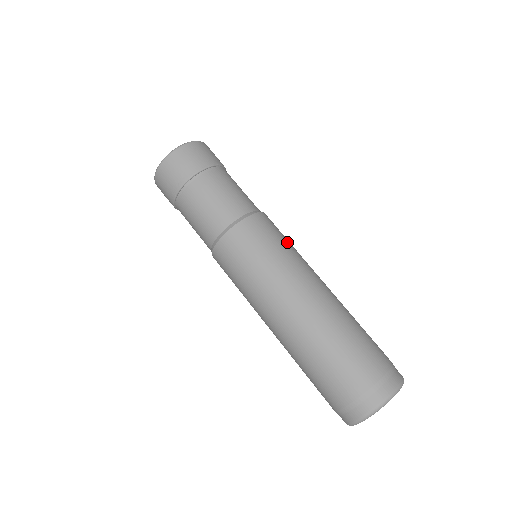
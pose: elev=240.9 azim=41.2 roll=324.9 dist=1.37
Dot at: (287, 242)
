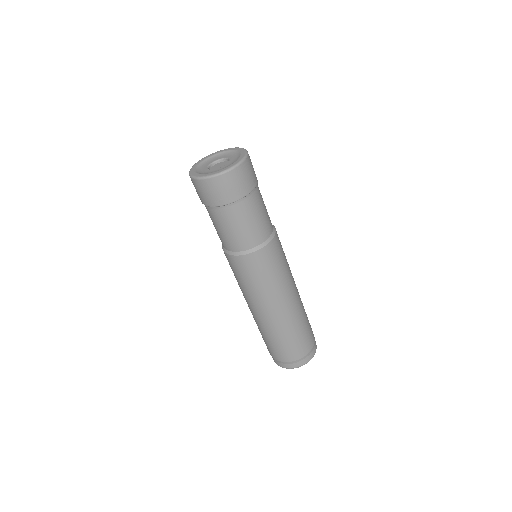
Dot at: occluded
